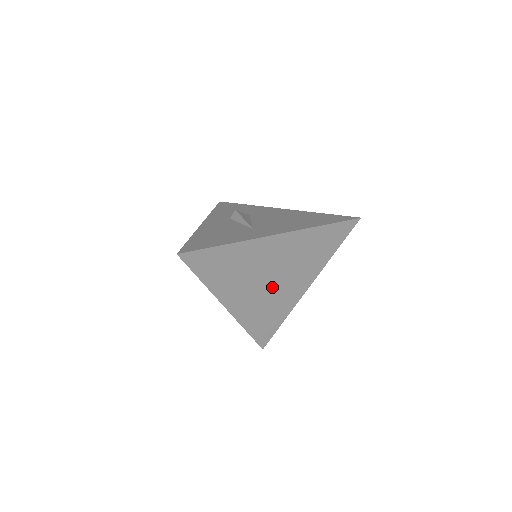
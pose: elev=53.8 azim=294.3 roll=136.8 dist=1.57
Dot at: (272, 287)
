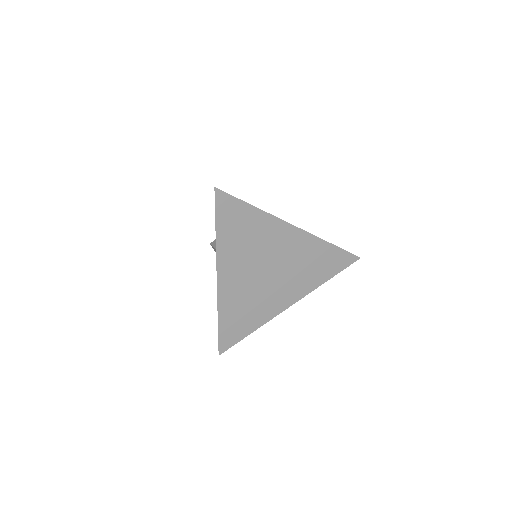
Dot at: (264, 282)
